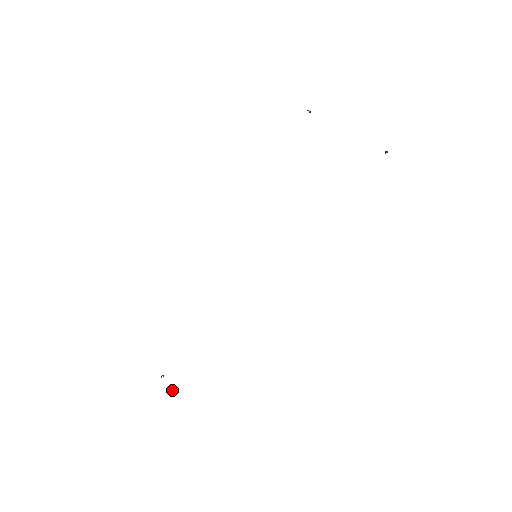
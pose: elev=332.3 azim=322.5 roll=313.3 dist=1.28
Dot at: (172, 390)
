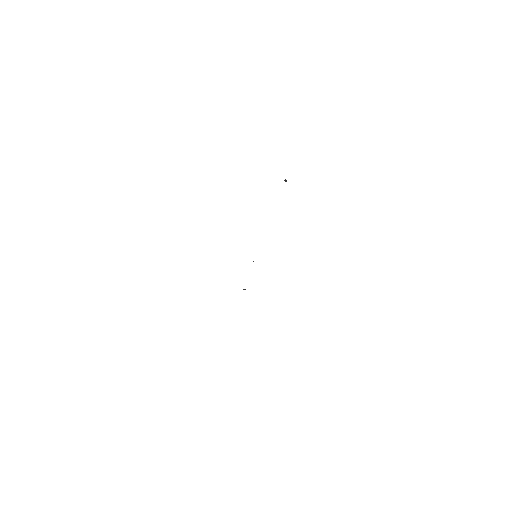
Dot at: occluded
